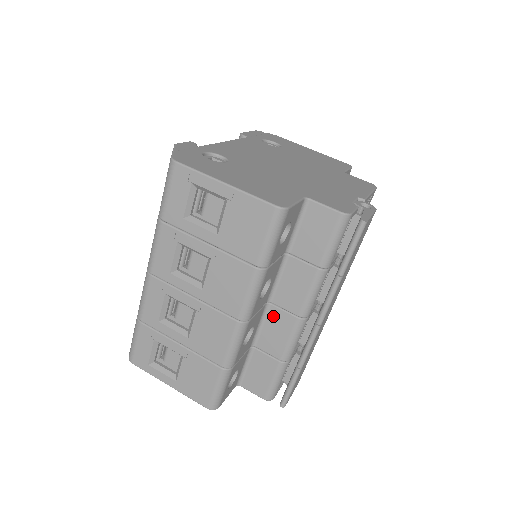
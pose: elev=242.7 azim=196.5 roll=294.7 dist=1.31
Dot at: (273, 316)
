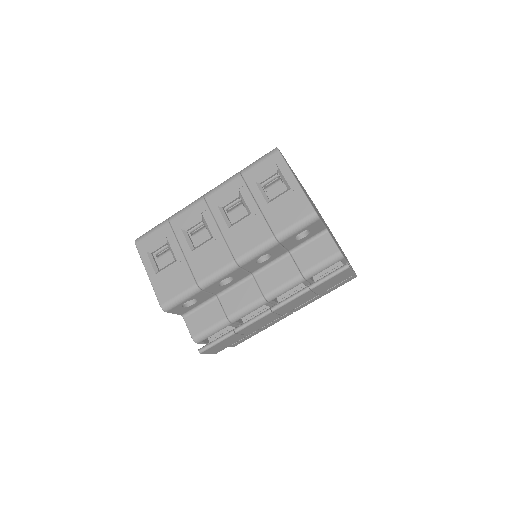
Dot at: (248, 285)
